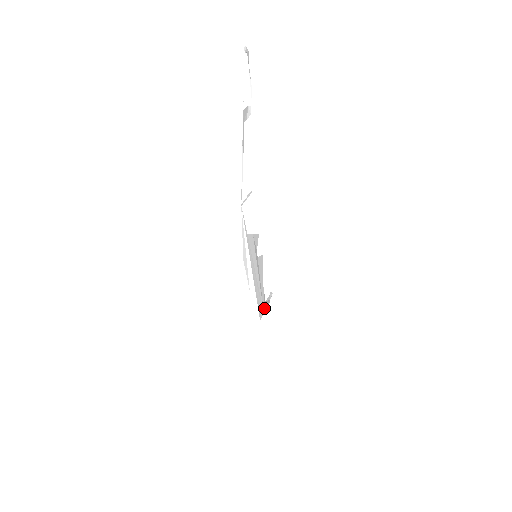
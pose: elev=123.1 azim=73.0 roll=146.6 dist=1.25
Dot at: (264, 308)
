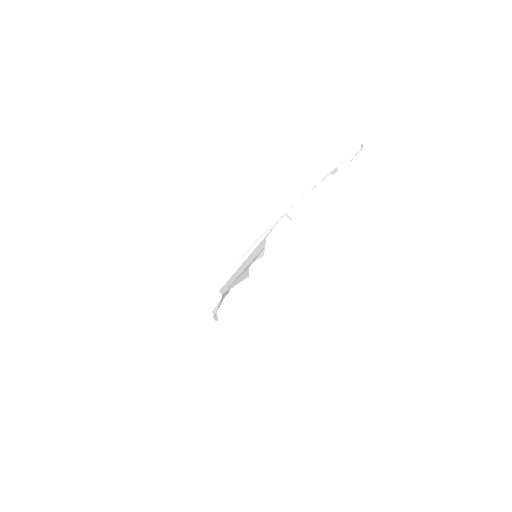
Dot at: occluded
